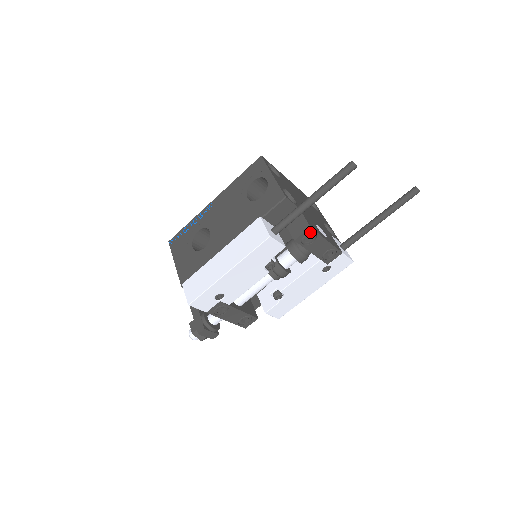
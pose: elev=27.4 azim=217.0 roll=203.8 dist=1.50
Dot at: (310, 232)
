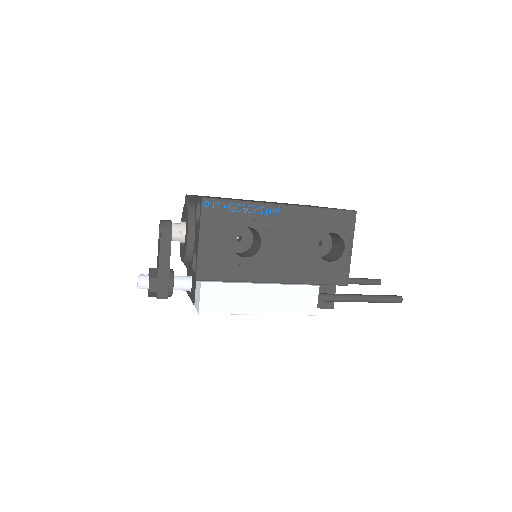
Dot at: (328, 307)
